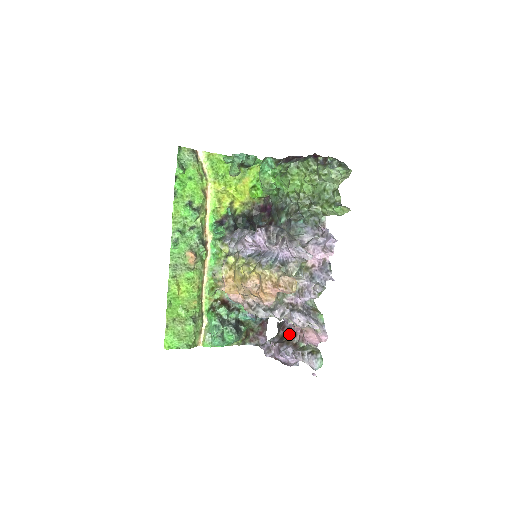
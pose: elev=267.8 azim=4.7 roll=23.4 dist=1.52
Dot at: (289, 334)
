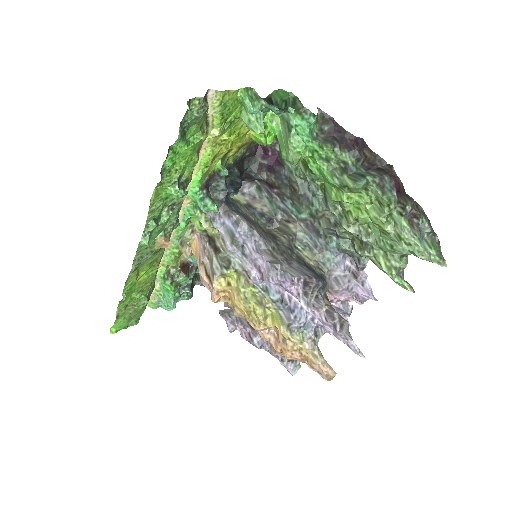
Dot at: occluded
